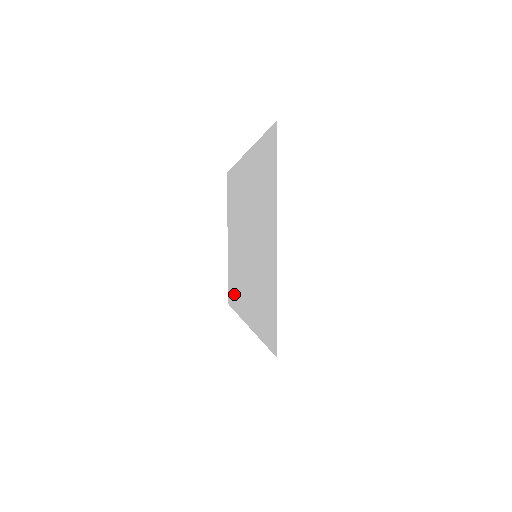
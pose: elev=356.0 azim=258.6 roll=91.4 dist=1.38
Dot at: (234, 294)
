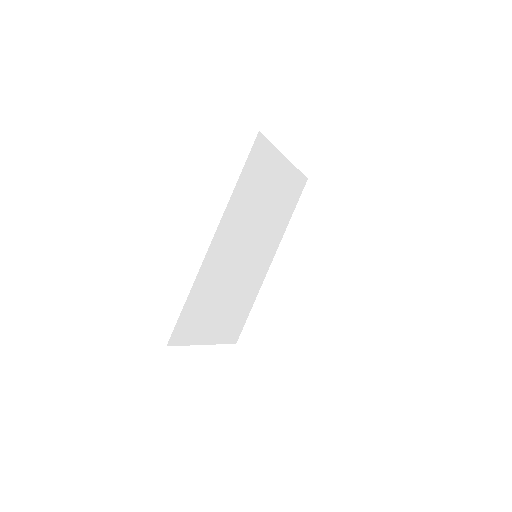
Dot at: occluded
